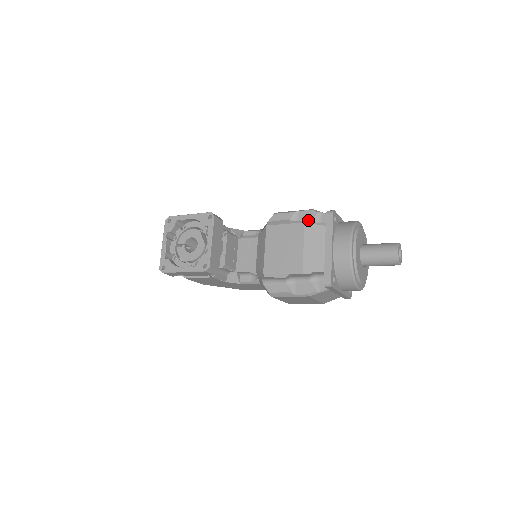
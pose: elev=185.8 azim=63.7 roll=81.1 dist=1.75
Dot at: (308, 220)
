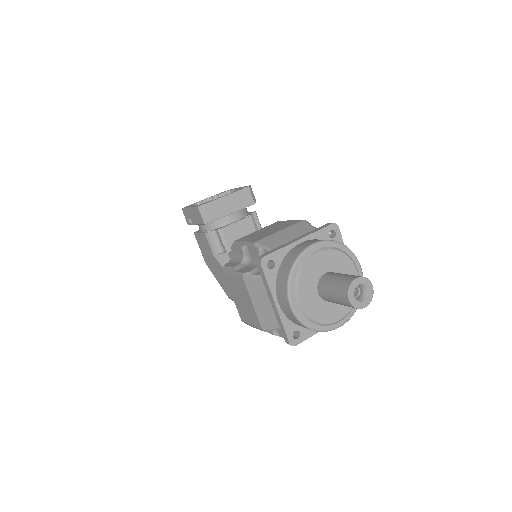
Dot at: occluded
